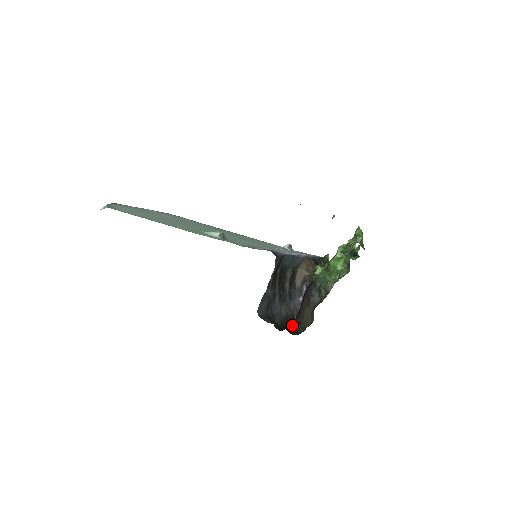
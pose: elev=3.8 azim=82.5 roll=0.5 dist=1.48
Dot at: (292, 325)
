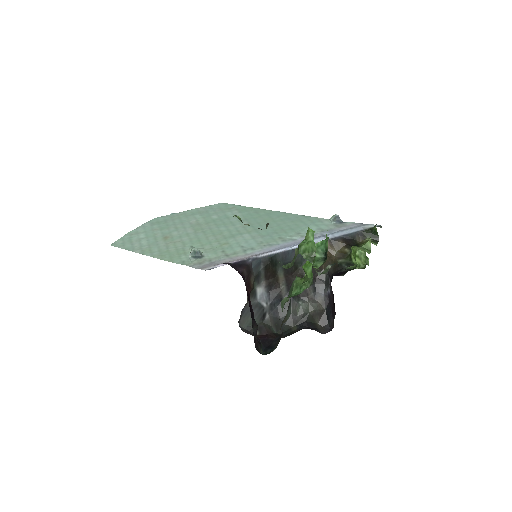
Dot at: (278, 338)
